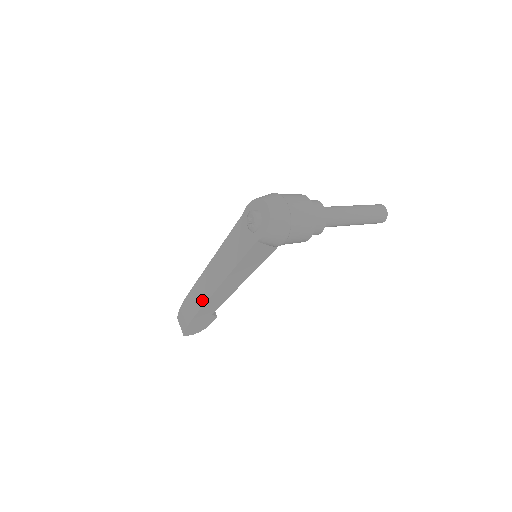
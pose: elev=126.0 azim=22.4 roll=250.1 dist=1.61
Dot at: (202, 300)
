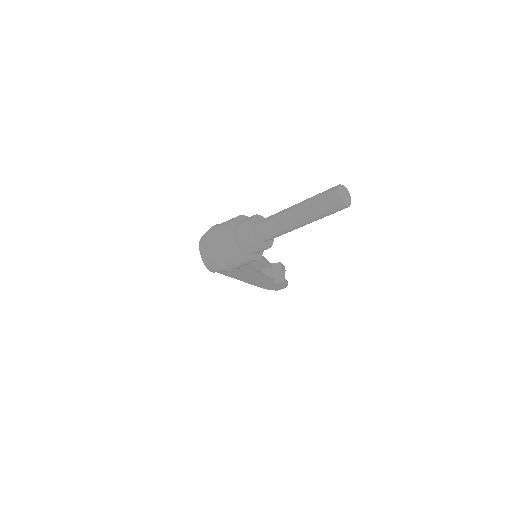
Dot at: occluded
